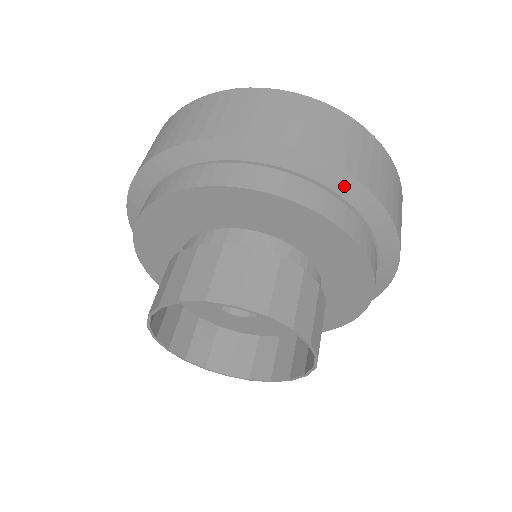
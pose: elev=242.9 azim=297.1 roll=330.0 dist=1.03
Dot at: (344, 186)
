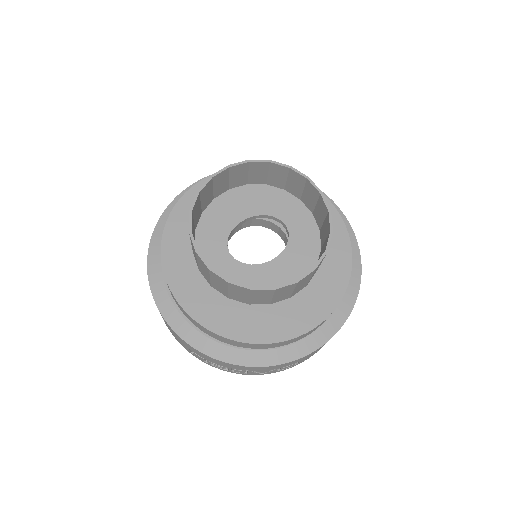
Dot at: occluded
